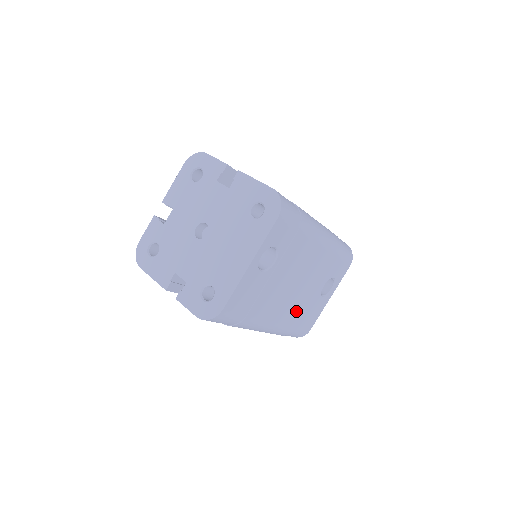
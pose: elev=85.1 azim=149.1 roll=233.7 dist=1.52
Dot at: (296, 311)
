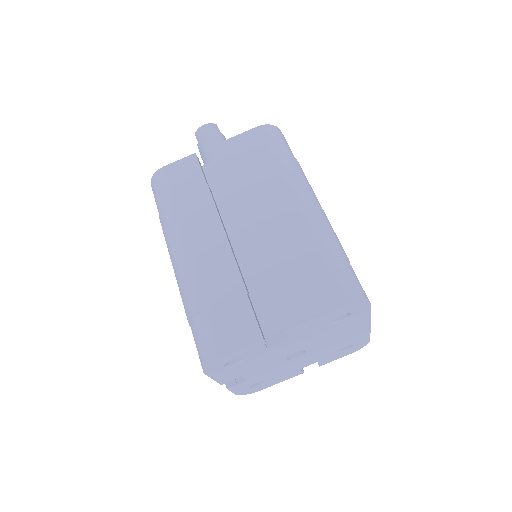
Dot at: occluded
